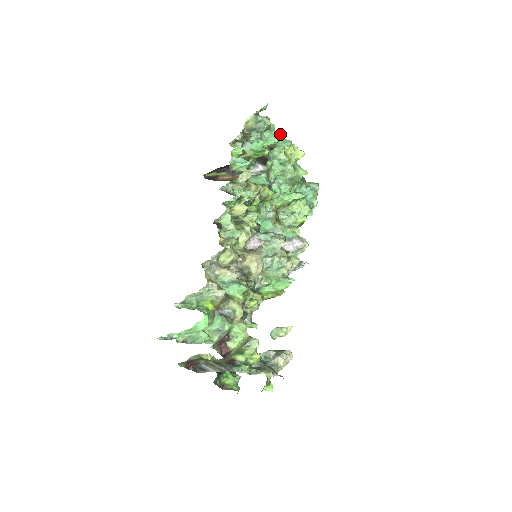
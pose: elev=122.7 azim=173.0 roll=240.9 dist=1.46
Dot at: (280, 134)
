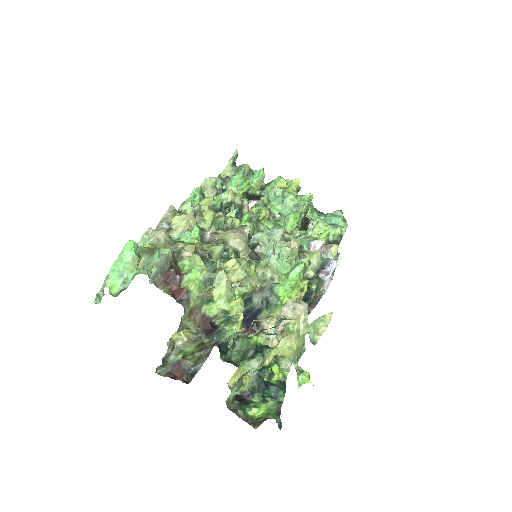
Dot at: (261, 169)
